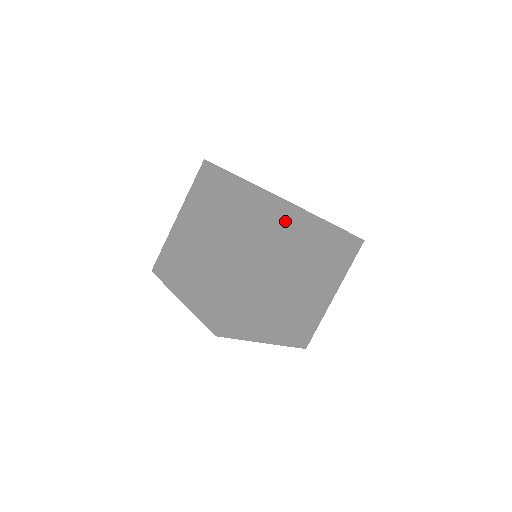
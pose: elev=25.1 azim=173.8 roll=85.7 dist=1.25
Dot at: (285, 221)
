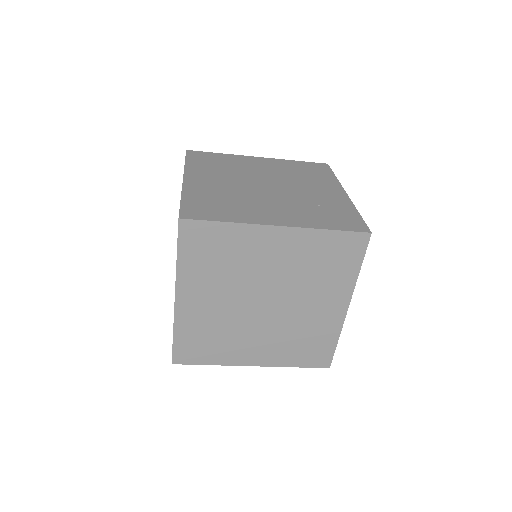
Dot at: (196, 241)
